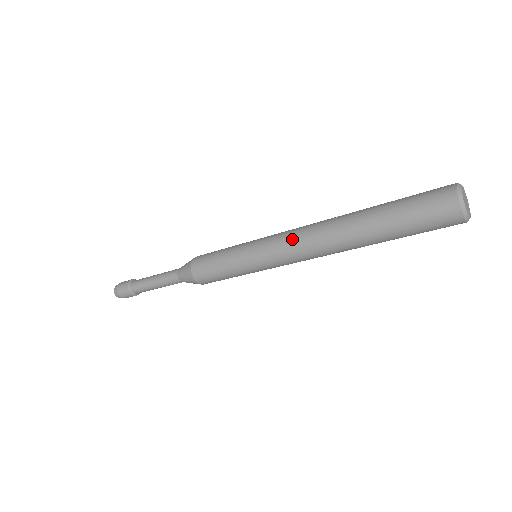
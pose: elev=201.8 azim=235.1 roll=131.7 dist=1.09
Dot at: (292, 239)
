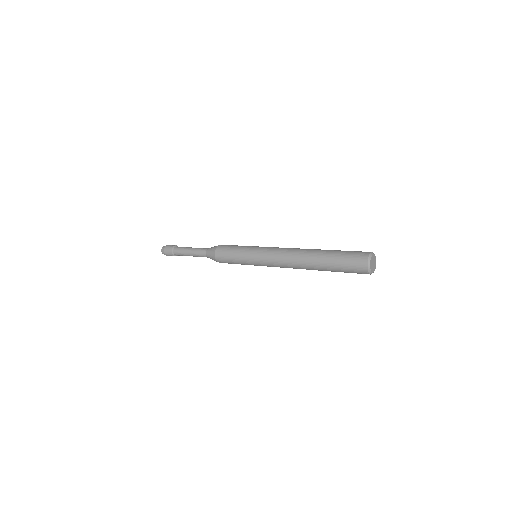
Dot at: (280, 250)
